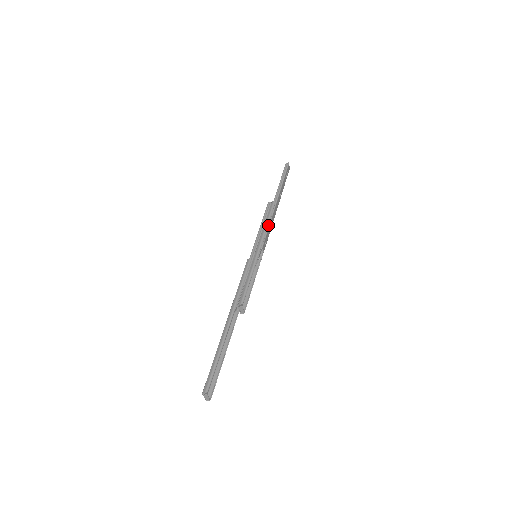
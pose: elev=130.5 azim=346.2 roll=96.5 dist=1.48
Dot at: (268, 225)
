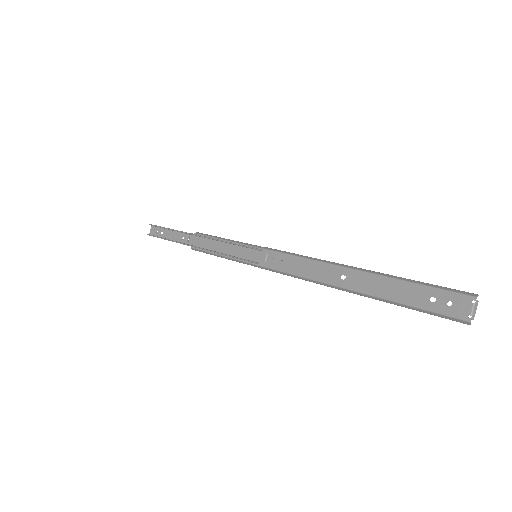
Dot at: occluded
